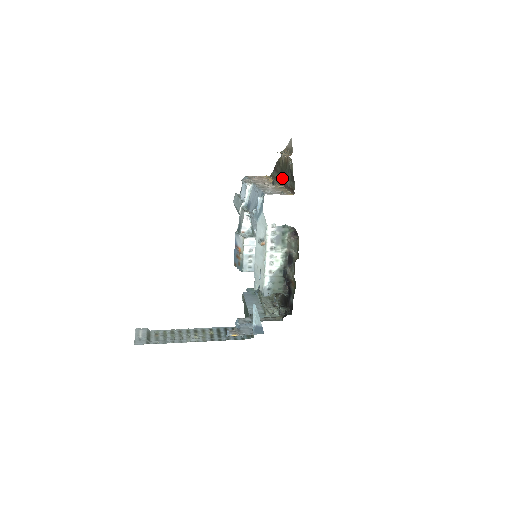
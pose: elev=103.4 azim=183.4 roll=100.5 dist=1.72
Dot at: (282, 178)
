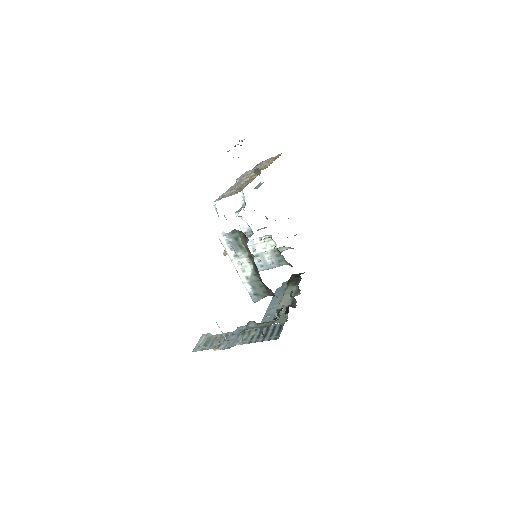
Dot at: occluded
